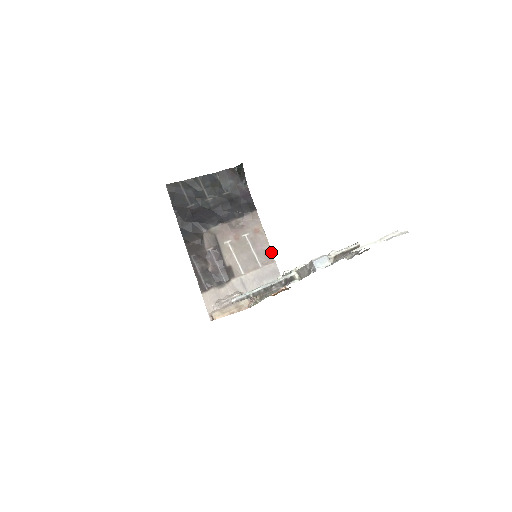
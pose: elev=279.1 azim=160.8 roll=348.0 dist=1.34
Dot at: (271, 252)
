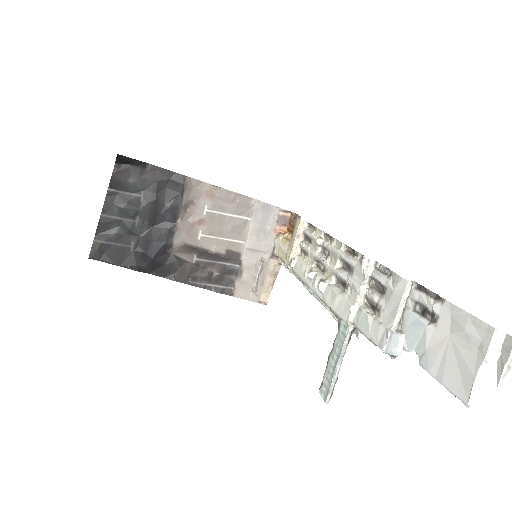
Dot at: (243, 196)
